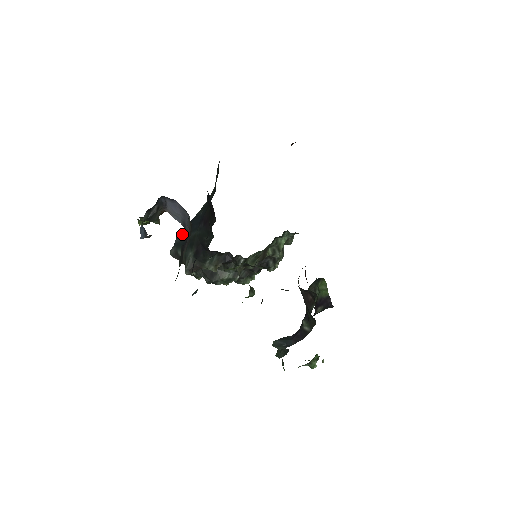
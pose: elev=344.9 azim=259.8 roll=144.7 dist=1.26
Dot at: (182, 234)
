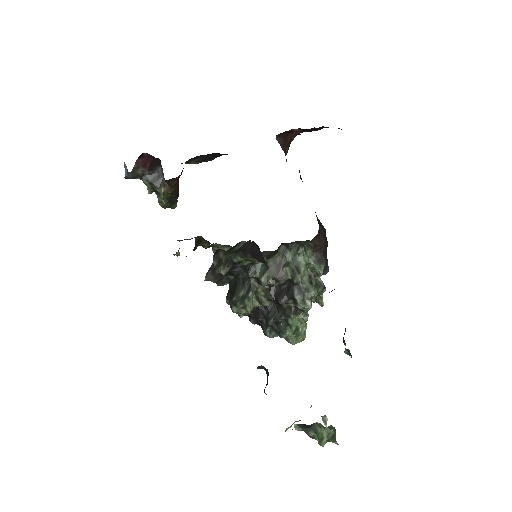
Dot at: occluded
